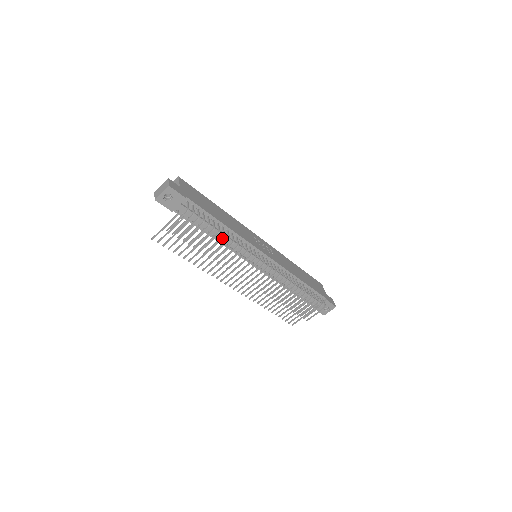
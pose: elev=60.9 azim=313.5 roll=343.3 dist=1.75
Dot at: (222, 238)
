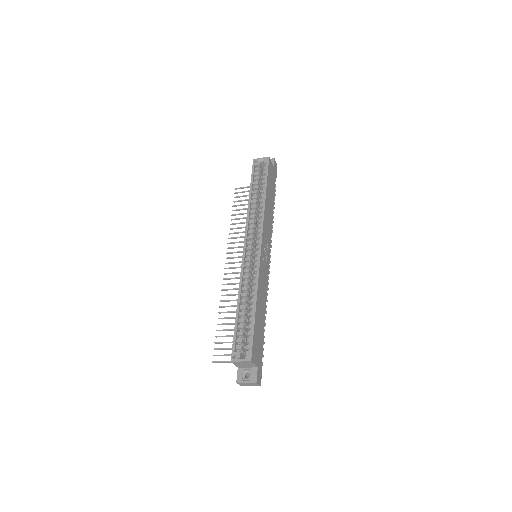
Dot at: occluded
